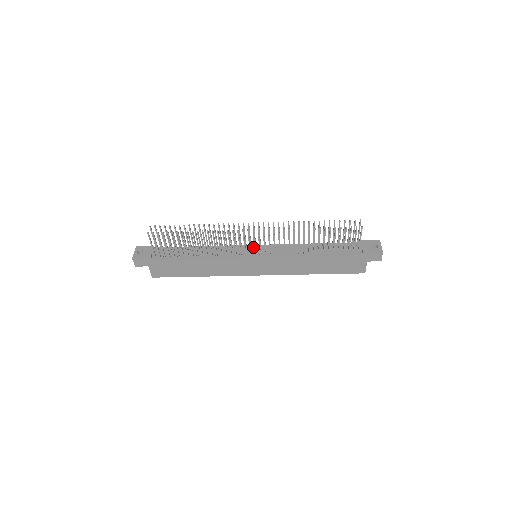
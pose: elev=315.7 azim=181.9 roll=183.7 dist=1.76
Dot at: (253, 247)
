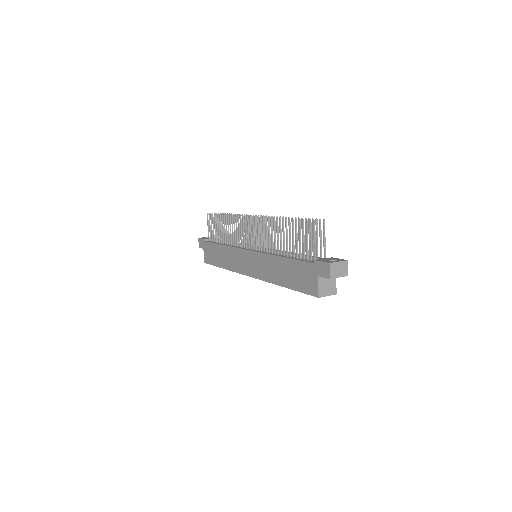
Dot at: occluded
